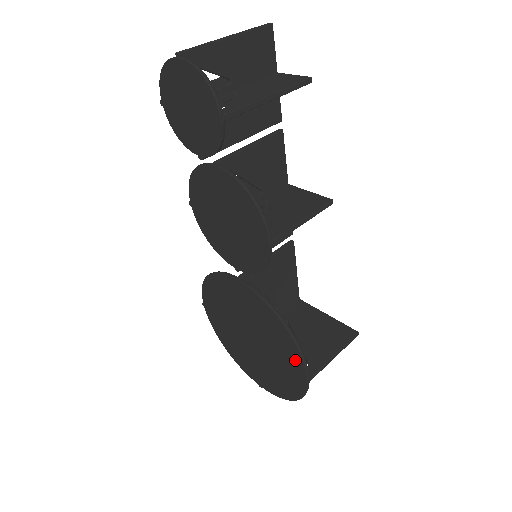
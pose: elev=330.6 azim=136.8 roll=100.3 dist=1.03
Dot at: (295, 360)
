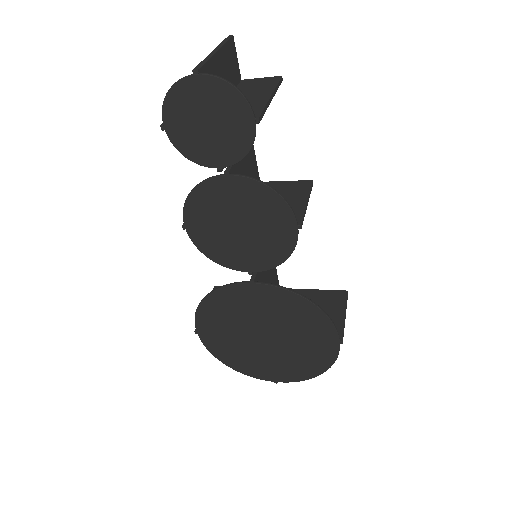
Dot at: (325, 332)
